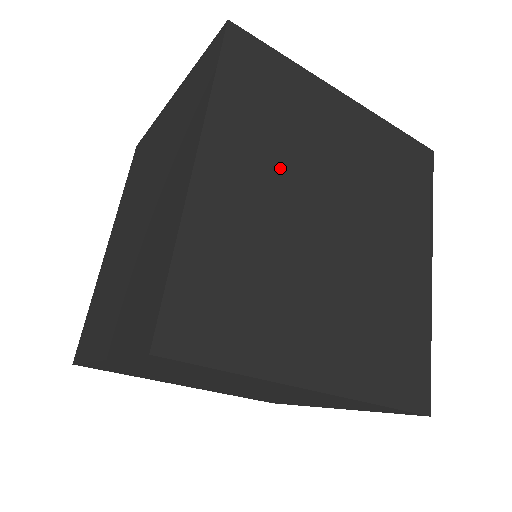
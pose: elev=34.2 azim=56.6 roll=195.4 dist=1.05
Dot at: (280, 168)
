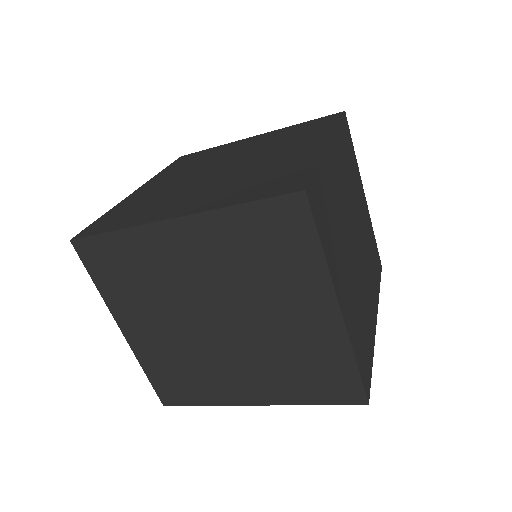
Dot at: (191, 171)
